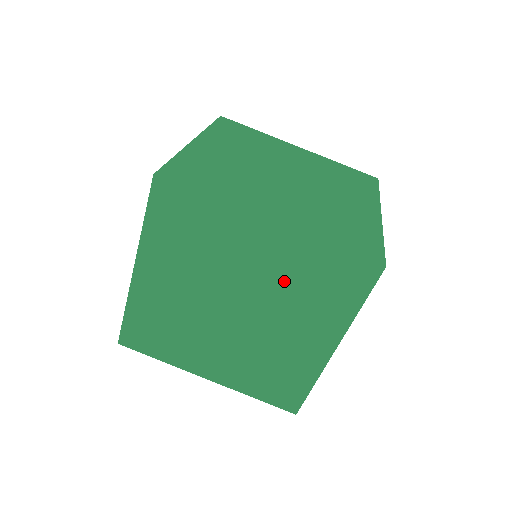
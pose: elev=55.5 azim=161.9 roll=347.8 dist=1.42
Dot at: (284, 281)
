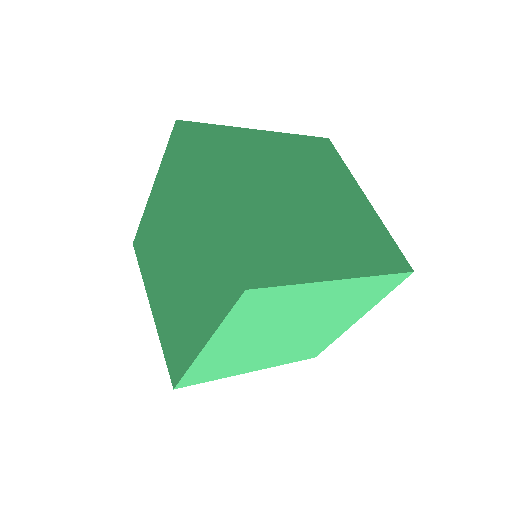
Dot at: (199, 255)
